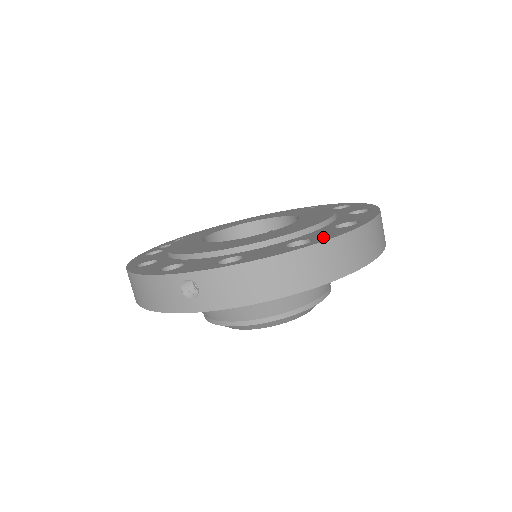
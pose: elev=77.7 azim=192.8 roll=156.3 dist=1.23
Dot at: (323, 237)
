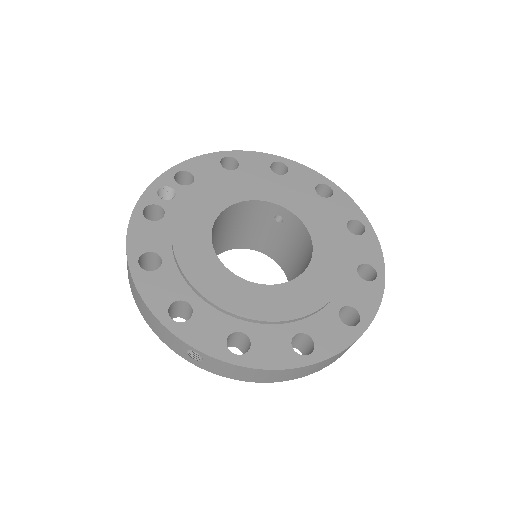
Dot at: (325, 346)
